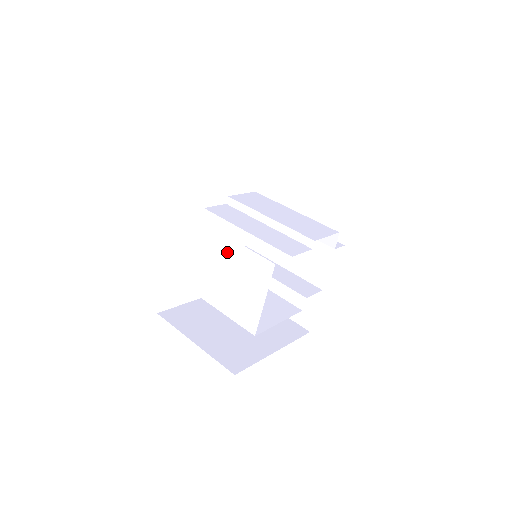
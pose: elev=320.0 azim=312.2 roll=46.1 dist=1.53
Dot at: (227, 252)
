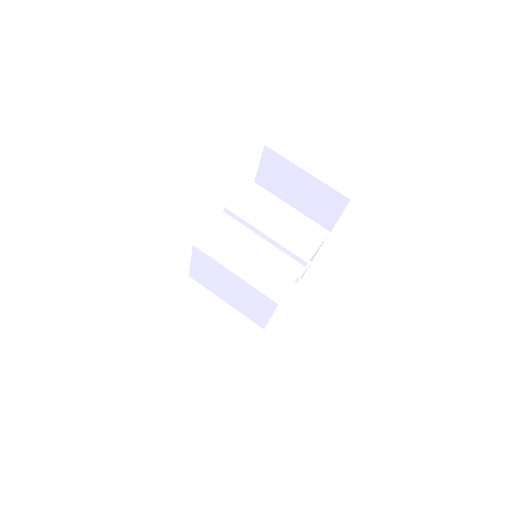
Dot at: (236, 282)
